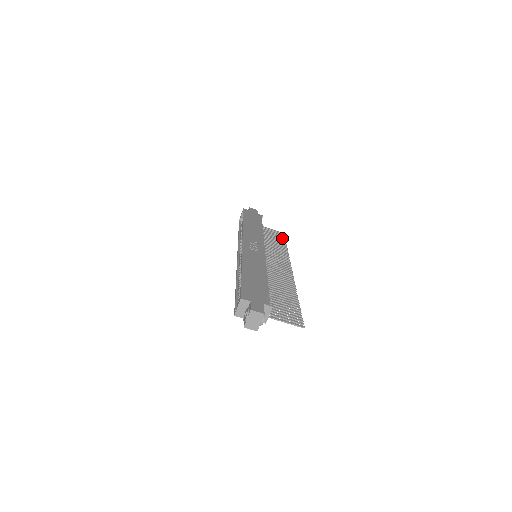
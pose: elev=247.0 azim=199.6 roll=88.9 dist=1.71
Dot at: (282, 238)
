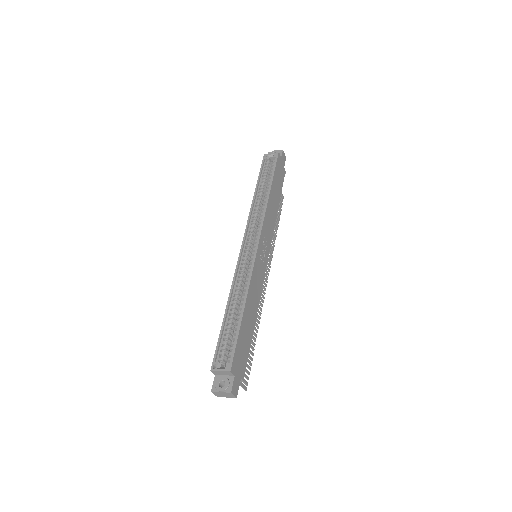
Dot at: (280, 209)
